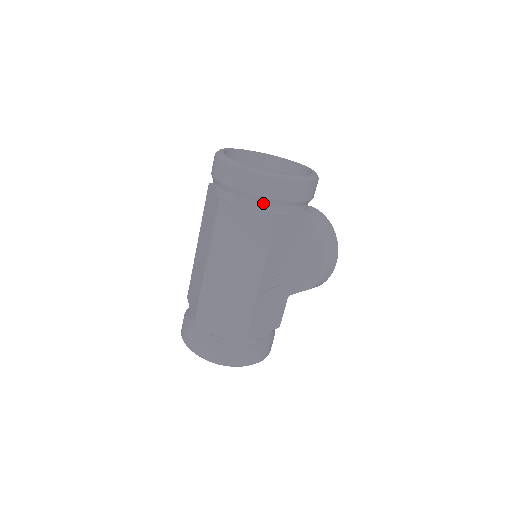
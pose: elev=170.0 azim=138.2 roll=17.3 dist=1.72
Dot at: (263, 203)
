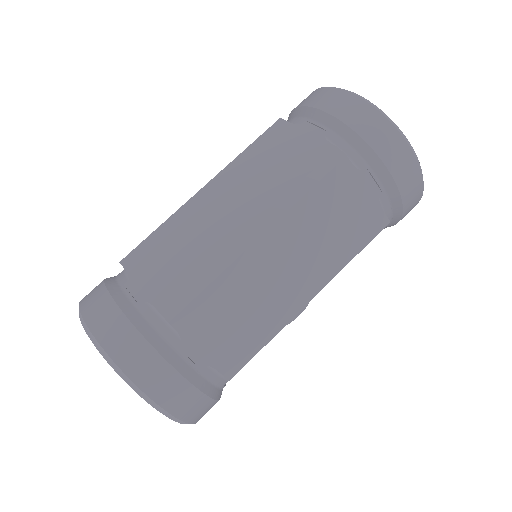
Dot at: (386, 194)
